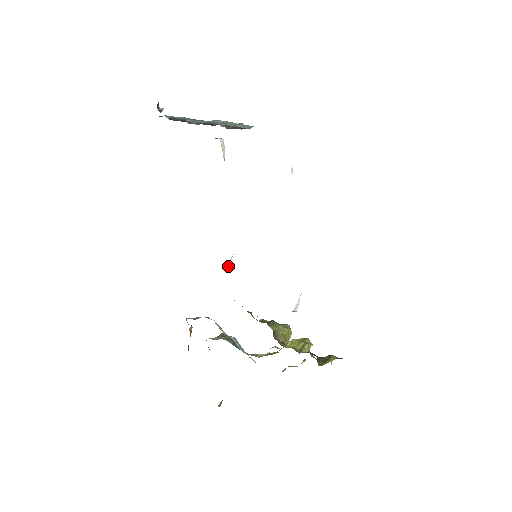
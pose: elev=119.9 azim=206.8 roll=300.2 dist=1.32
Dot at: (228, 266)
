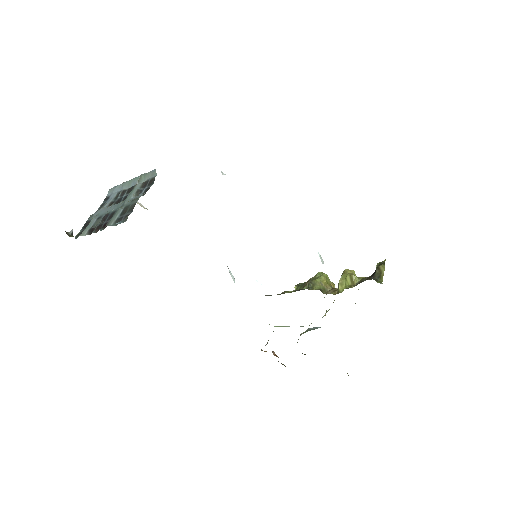
Dot at: (232, 277)
